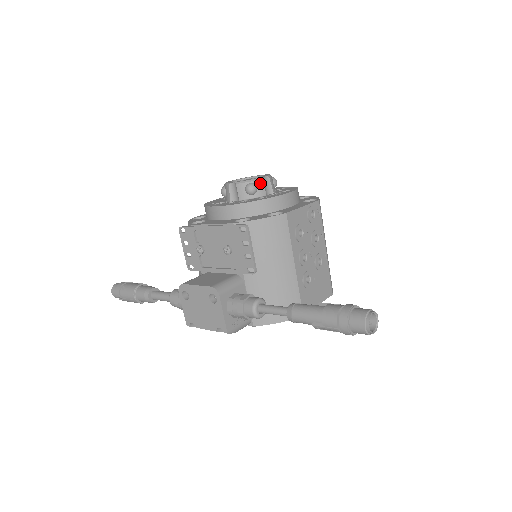
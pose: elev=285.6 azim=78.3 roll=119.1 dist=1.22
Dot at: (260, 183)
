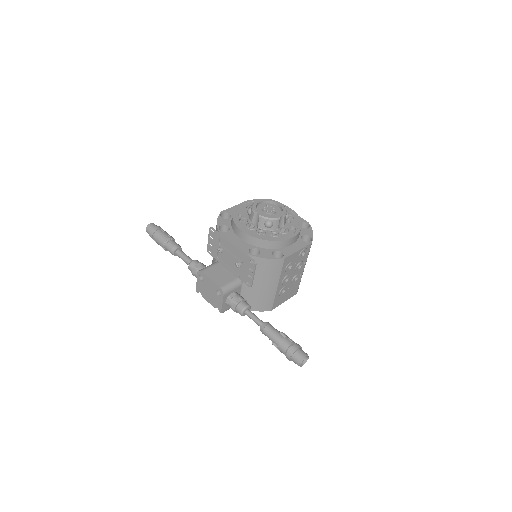
Dot at: (276, 222)
